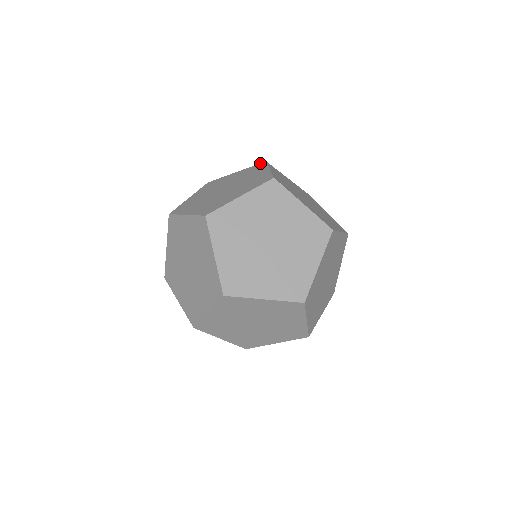
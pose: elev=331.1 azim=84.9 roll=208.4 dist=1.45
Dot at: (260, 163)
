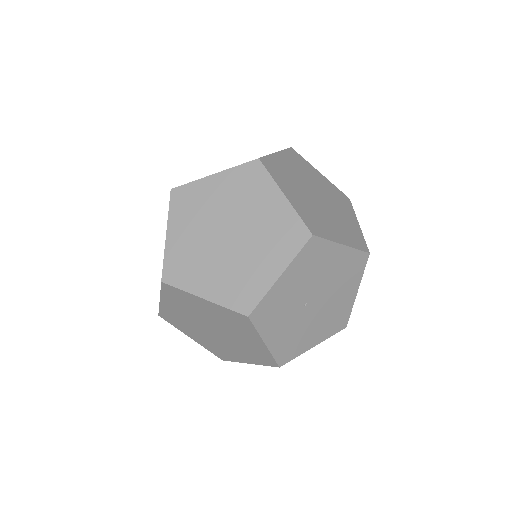
Dot at: occluded
